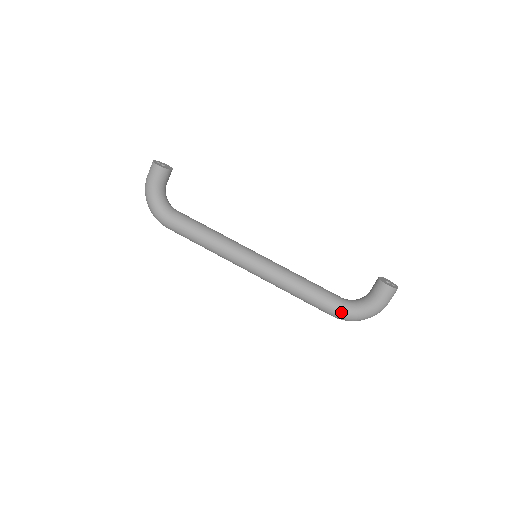
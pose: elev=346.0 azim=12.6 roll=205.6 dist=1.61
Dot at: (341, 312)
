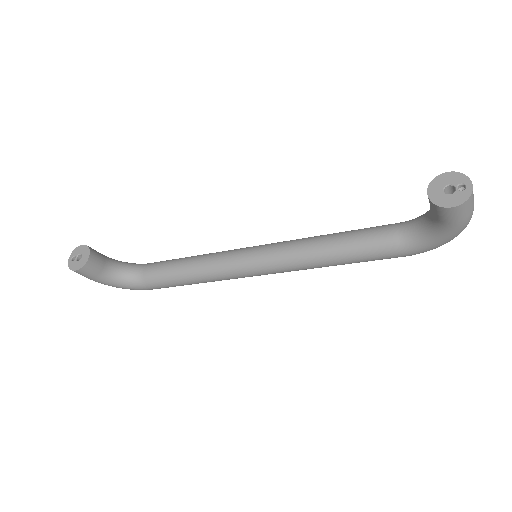
Dot at: (411, 253)
